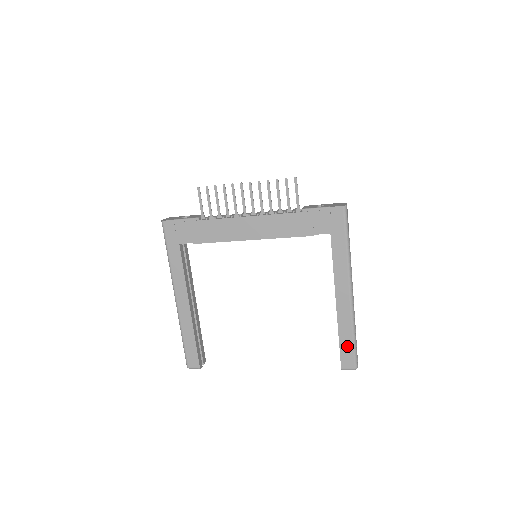
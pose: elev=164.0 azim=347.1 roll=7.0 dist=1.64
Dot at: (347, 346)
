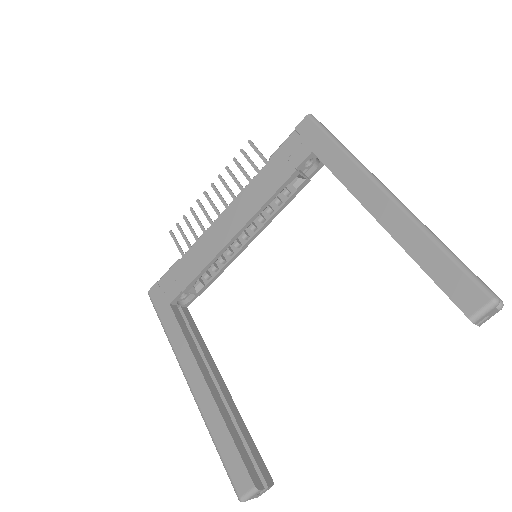
Dot at: (444, 271)
